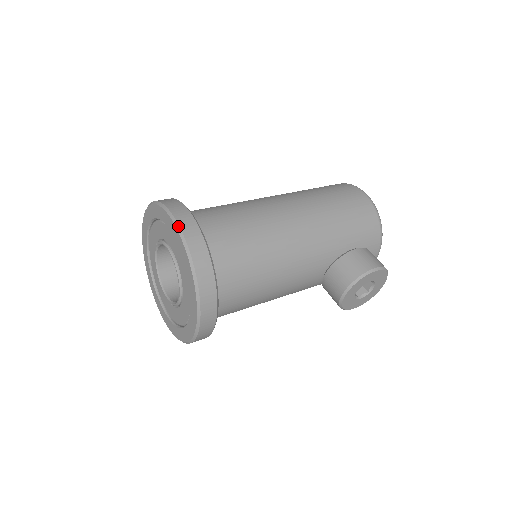
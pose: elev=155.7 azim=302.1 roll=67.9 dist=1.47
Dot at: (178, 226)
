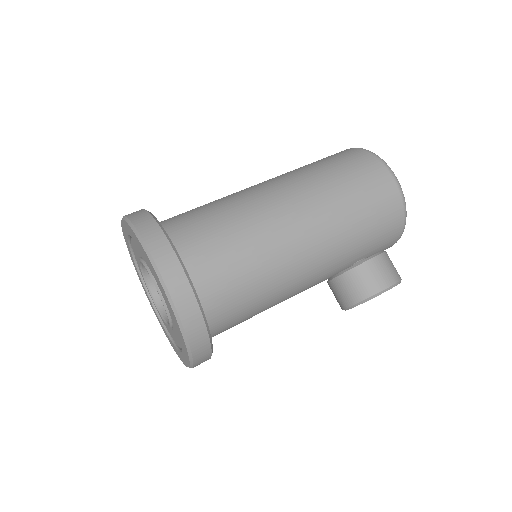
Dot at: (165, 287)
